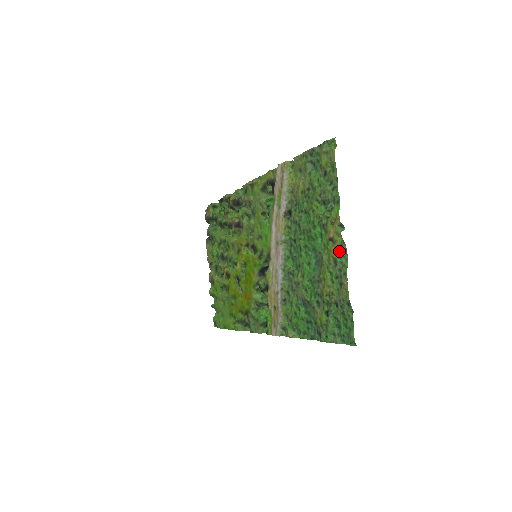
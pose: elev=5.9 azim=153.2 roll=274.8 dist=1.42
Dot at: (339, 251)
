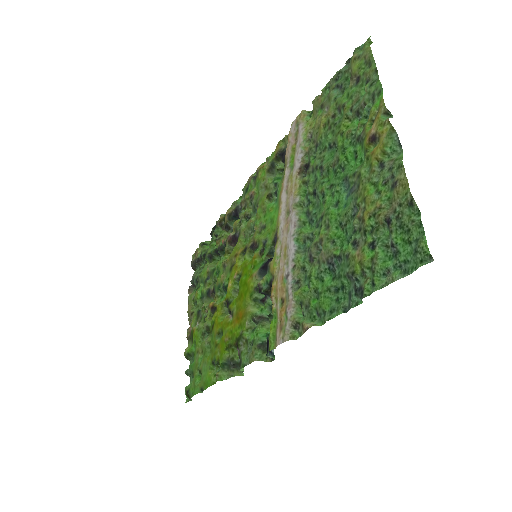
Dot at: (387, 145)
